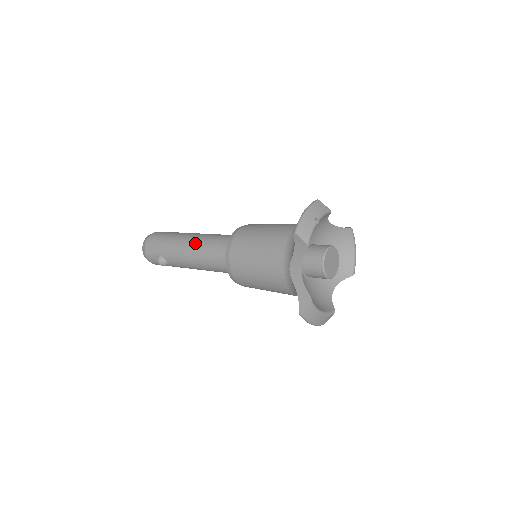
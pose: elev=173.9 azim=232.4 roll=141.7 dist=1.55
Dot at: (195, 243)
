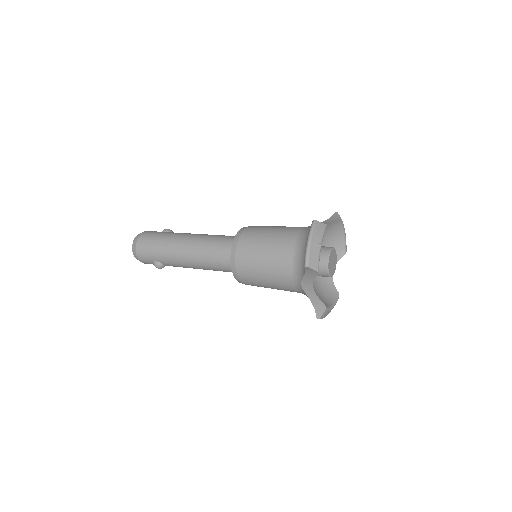
Dot at: (192, 252)
